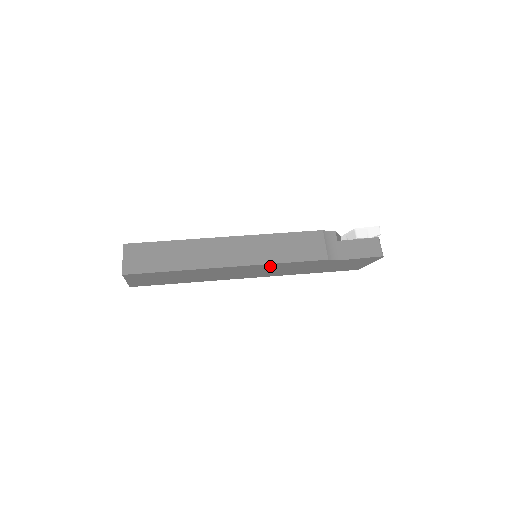
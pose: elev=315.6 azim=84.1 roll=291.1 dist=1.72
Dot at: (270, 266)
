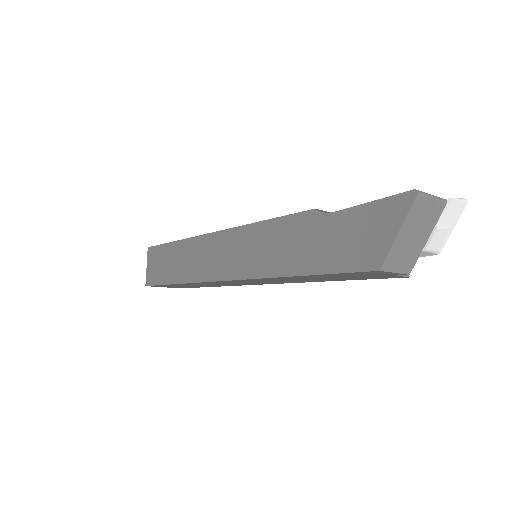
Dot at: (247, 235)
